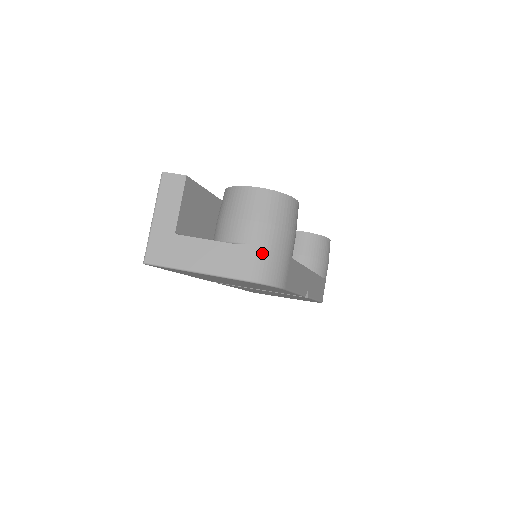
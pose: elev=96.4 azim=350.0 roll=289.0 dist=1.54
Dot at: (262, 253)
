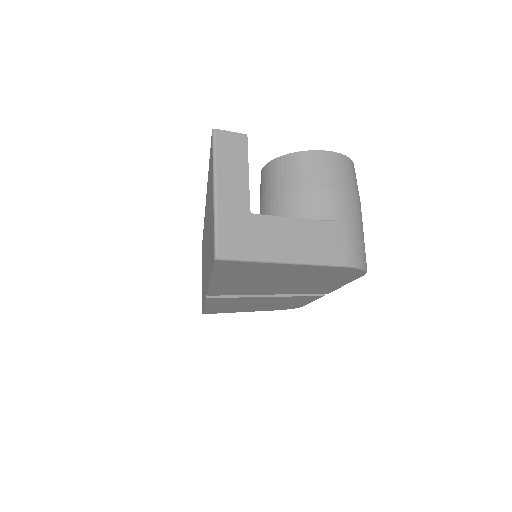
Dot at: (354, 230)
